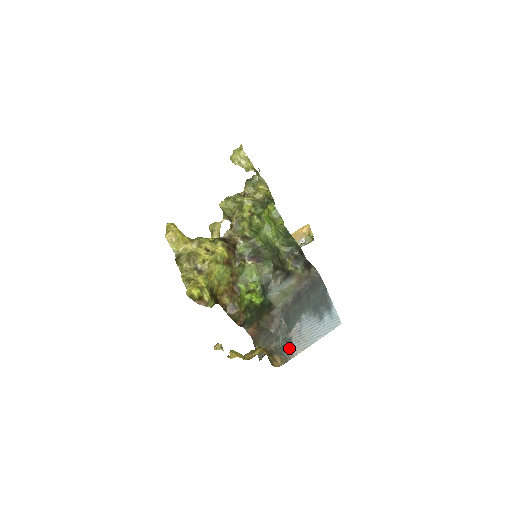
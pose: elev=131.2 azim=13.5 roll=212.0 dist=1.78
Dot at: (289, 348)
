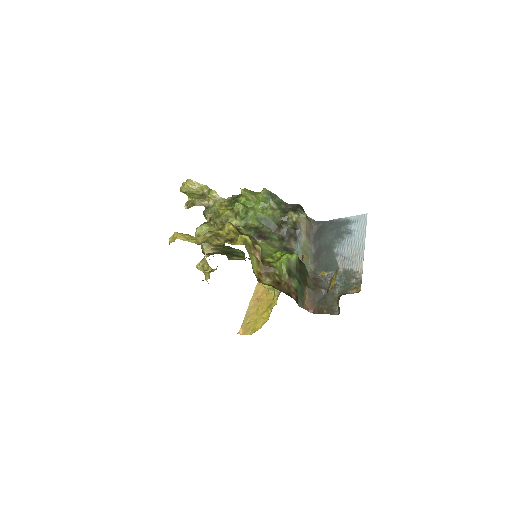
Dot at: (351, 275)
